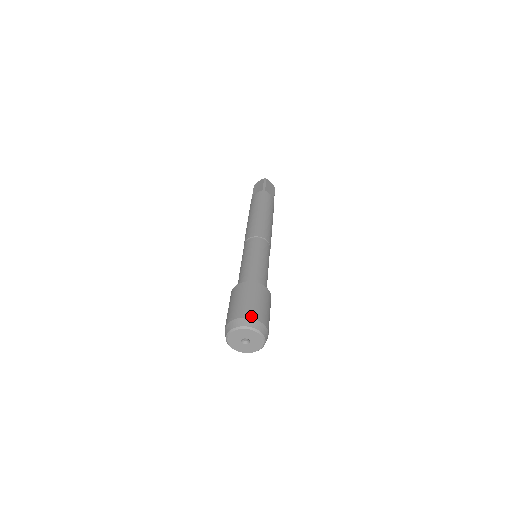
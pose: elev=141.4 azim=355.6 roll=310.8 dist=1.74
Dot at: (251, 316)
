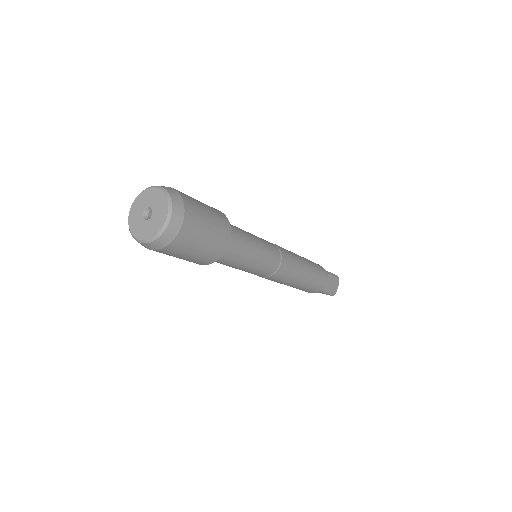
Dot at: occluded
